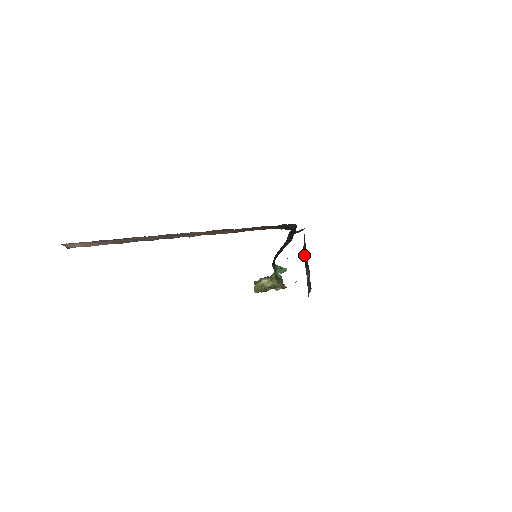
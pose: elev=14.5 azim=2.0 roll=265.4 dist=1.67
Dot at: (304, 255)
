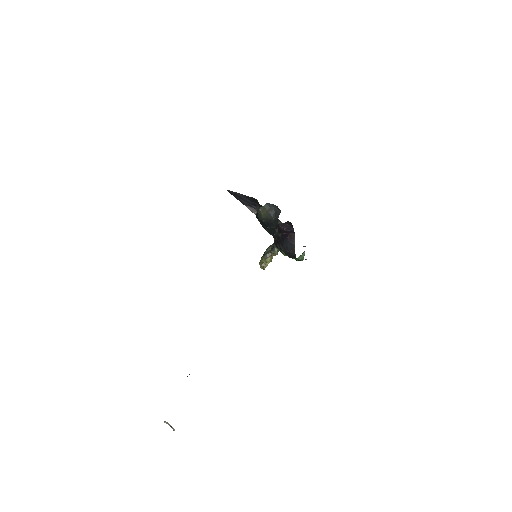
Dot at: (236, 197)
